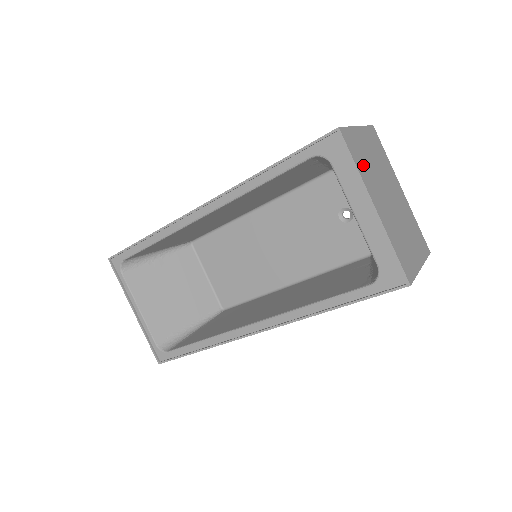
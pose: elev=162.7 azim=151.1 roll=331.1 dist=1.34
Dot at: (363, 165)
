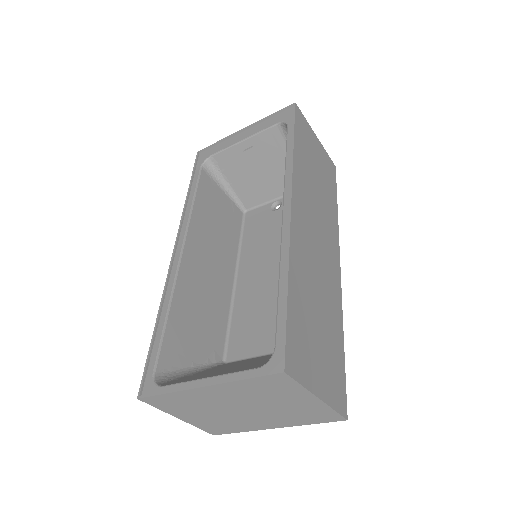
Dot at: occluded
